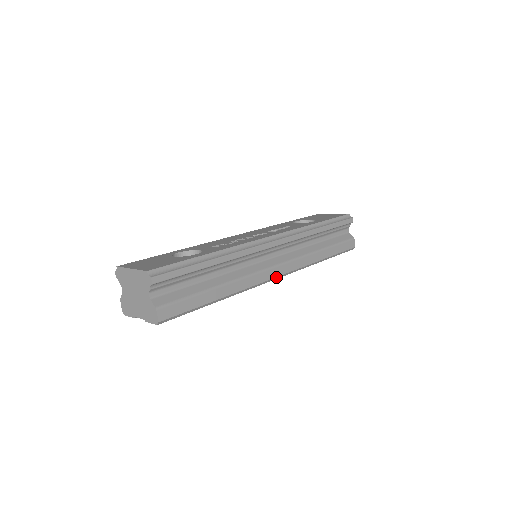
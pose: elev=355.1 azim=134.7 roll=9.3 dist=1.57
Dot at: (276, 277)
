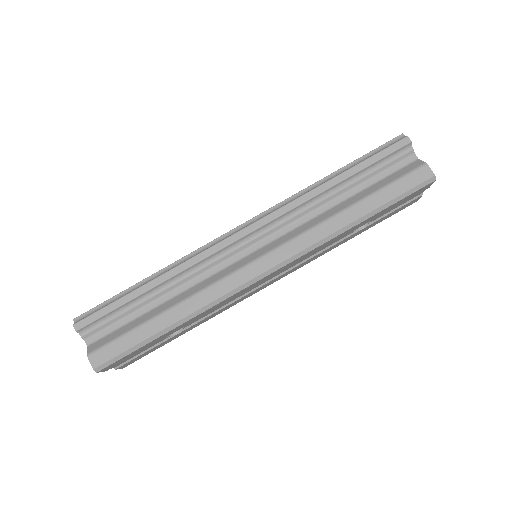
Dot at: (263, 273)
